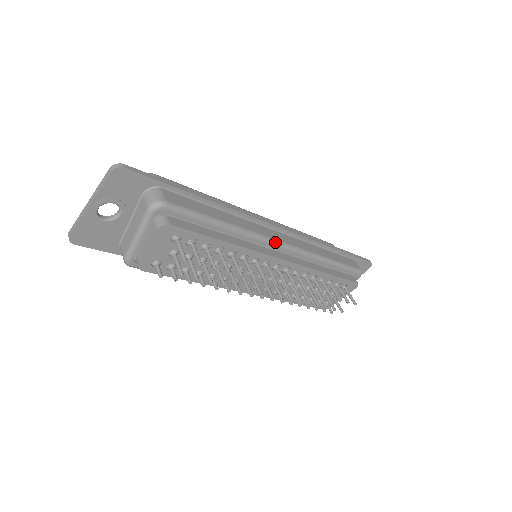
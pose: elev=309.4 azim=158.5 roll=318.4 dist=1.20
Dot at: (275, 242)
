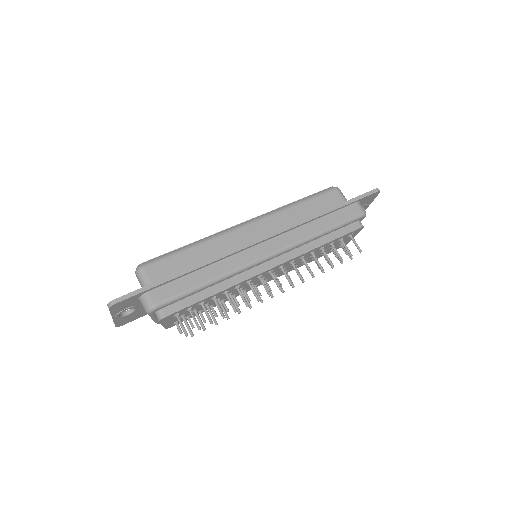
Dot at: (258, 261)
